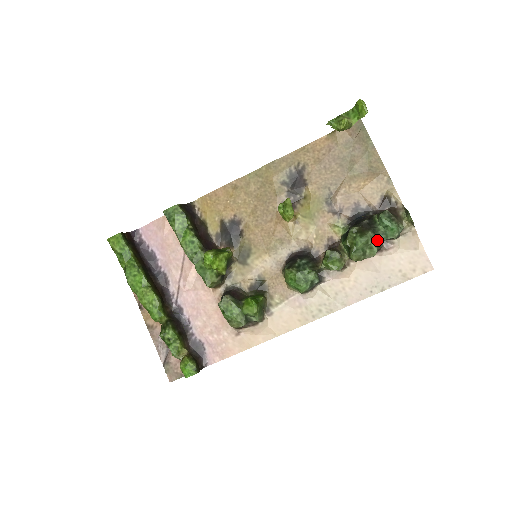
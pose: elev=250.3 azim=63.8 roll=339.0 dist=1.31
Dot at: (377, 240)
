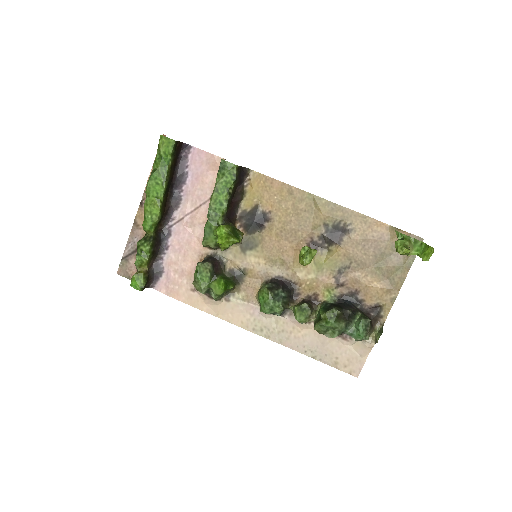
Dot at: (343, 331)
